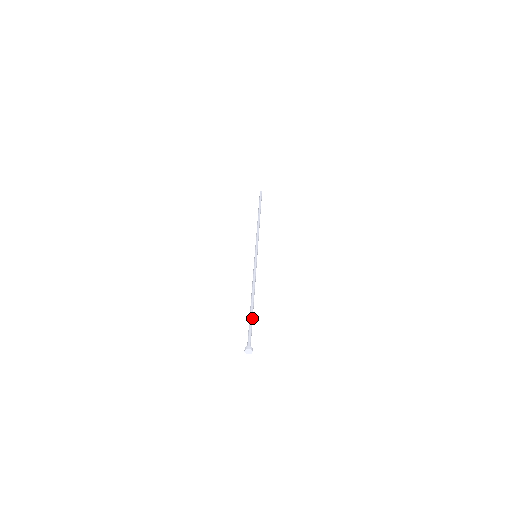
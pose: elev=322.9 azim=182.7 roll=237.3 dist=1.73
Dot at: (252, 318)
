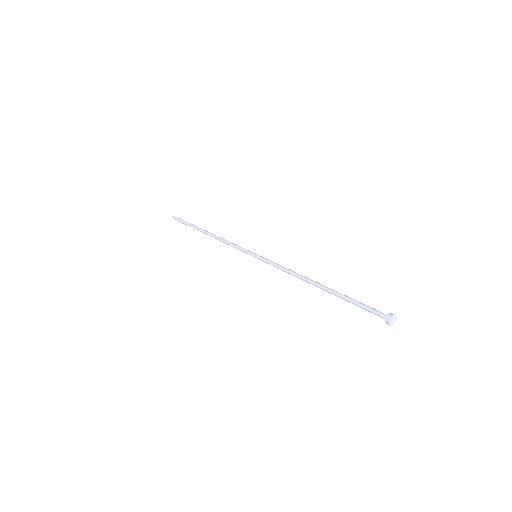
Dot at: (345, 296)
